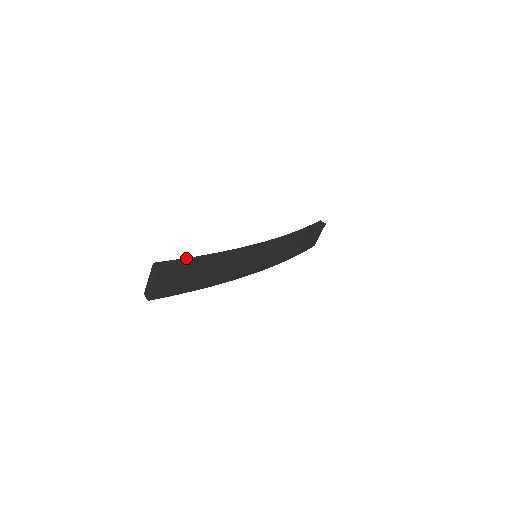
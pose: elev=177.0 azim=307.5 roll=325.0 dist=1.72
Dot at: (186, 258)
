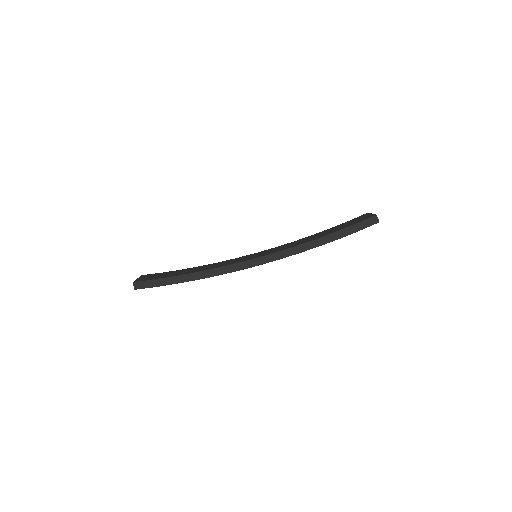
Dot at: (163, 278)
